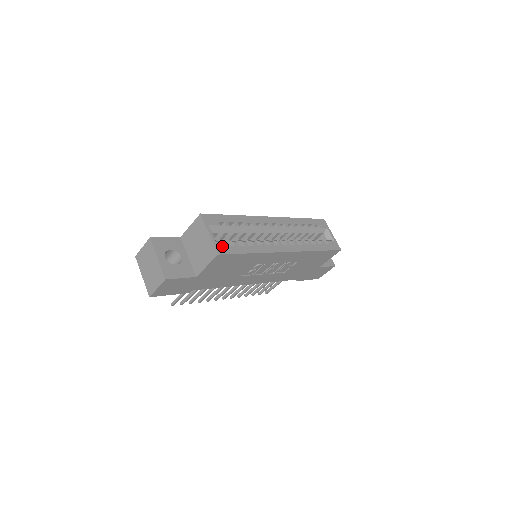
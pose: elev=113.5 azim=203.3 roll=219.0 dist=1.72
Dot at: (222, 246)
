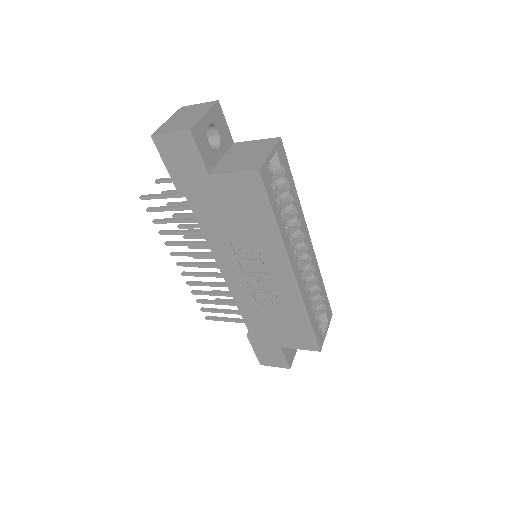
Dot at: (268, 174)
